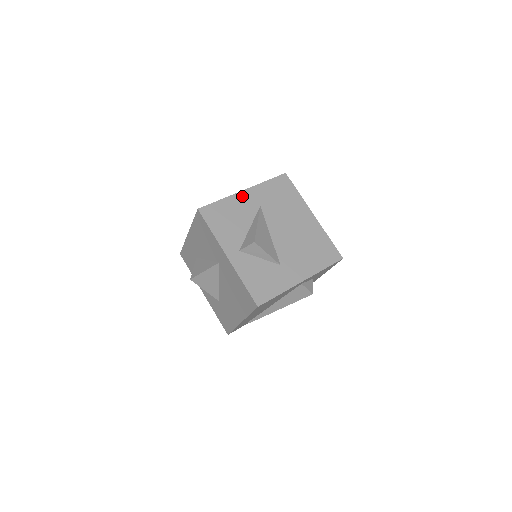
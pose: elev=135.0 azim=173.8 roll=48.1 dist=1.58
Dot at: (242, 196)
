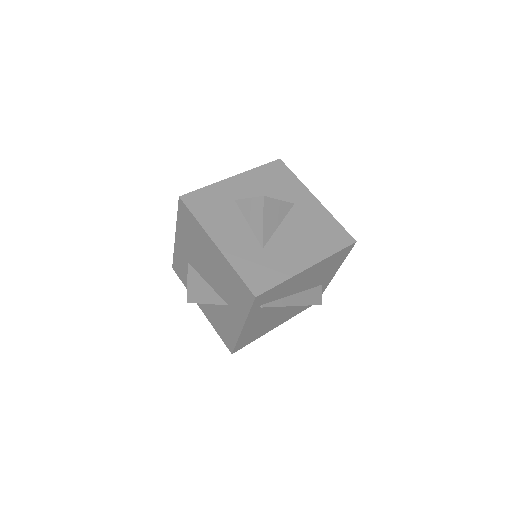
Dot at: occluded
